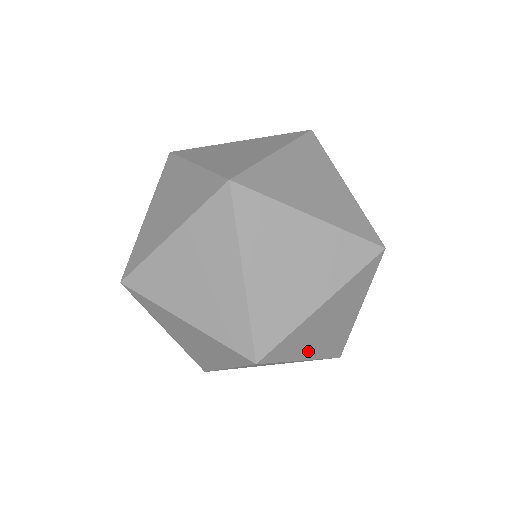
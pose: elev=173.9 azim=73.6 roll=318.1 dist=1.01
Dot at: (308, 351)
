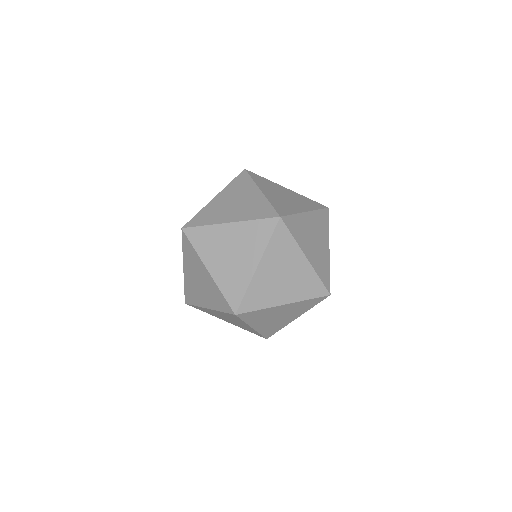
Dot at: occluded
